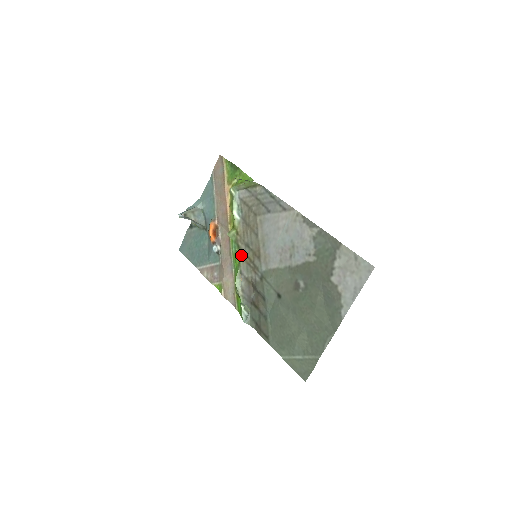
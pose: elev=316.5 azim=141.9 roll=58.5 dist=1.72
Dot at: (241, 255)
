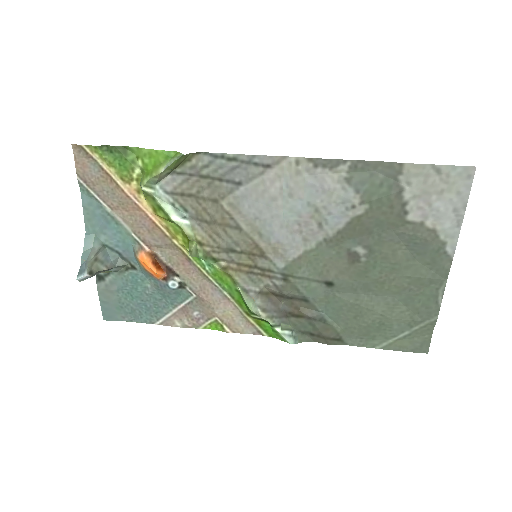
Dot at: (228, 269)
